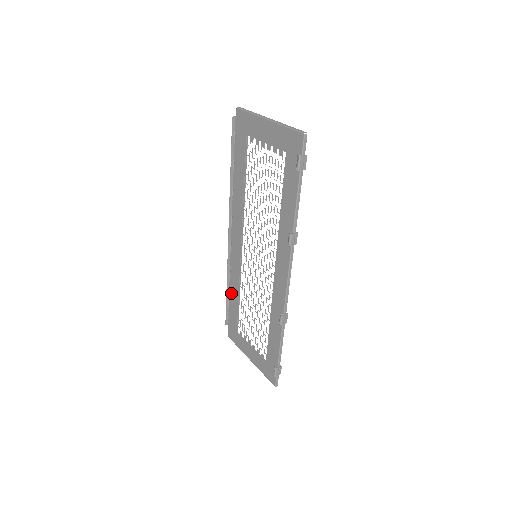
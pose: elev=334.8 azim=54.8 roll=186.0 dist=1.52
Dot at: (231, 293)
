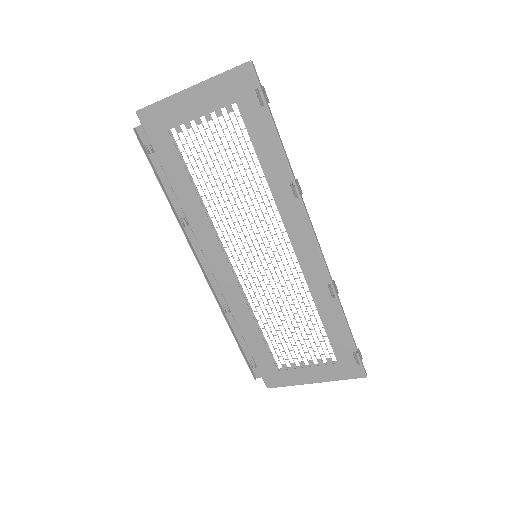
Dot at: (244, 332)
